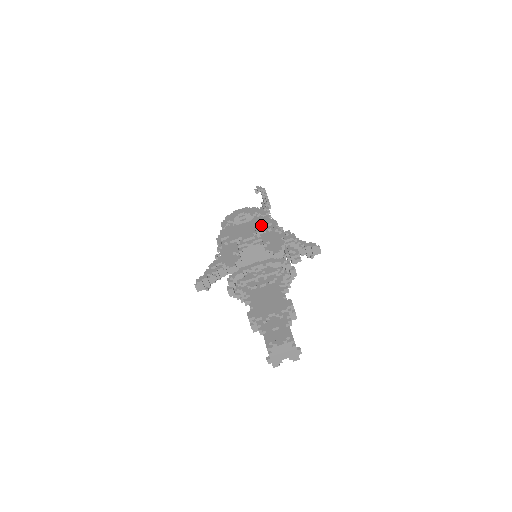
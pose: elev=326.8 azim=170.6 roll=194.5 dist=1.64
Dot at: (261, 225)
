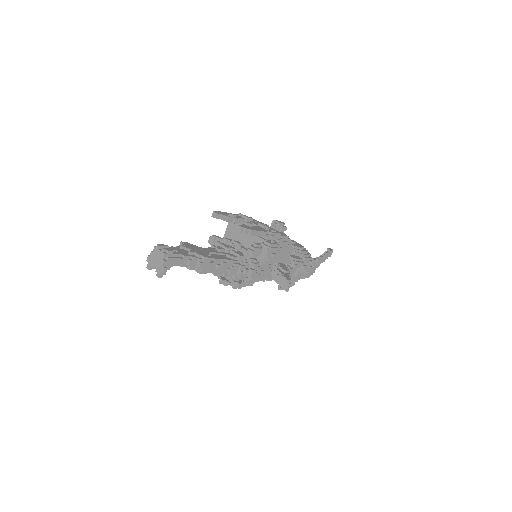
Dot at: (272, 229)
